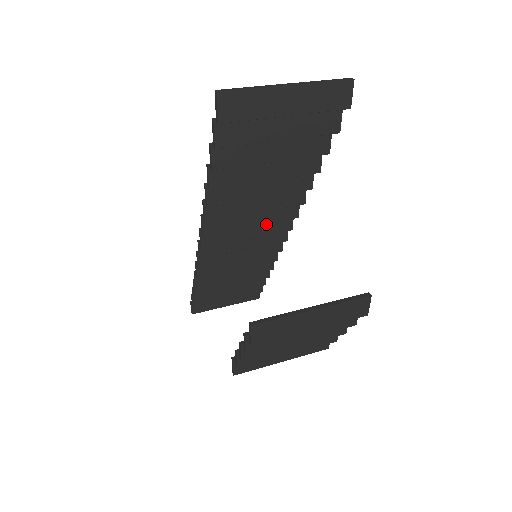
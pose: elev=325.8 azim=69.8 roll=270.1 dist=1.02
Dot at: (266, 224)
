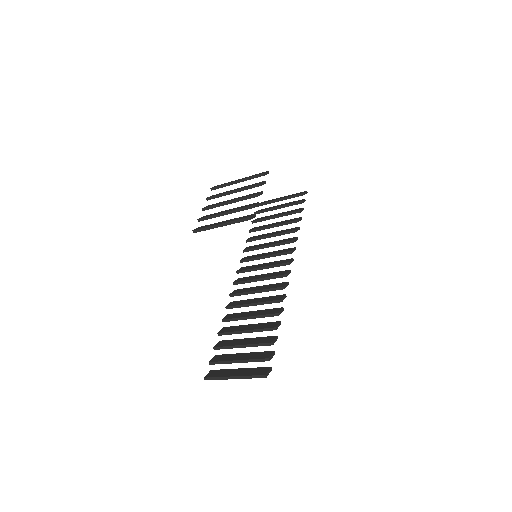
Dot at: (275, 263)
